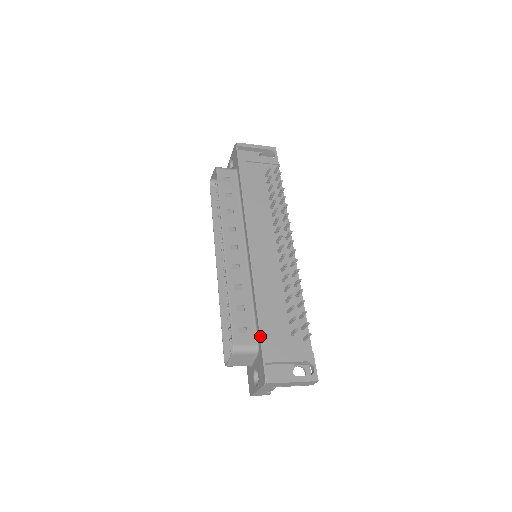
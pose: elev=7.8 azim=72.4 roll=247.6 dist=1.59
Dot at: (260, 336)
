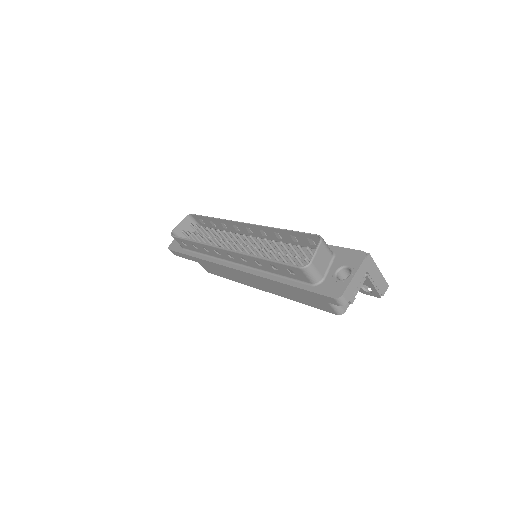
Dot at: (330, 245)
